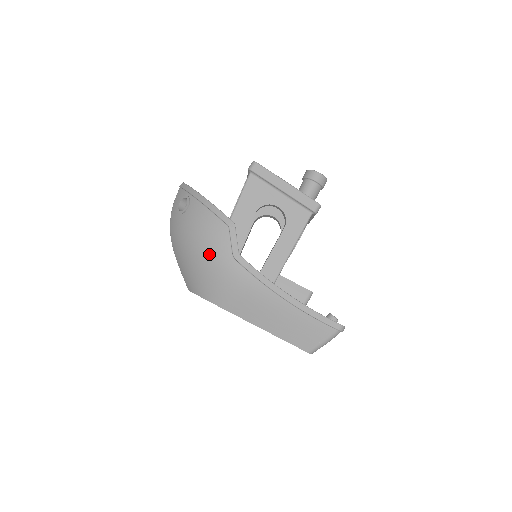
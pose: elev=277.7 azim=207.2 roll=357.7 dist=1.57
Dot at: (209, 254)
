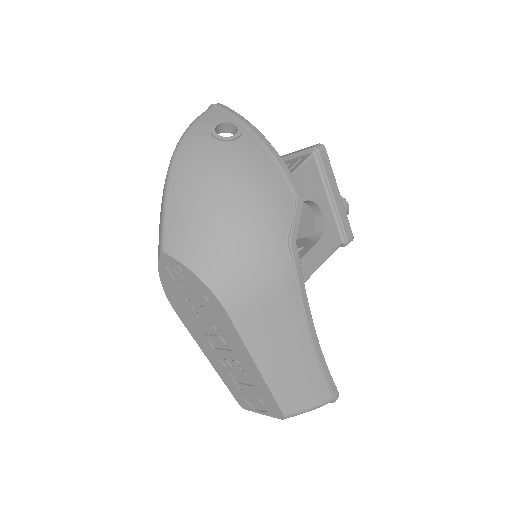
Dot at: (254, 218)
